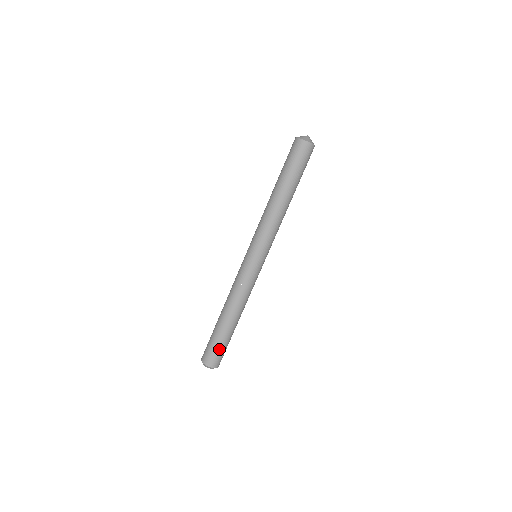
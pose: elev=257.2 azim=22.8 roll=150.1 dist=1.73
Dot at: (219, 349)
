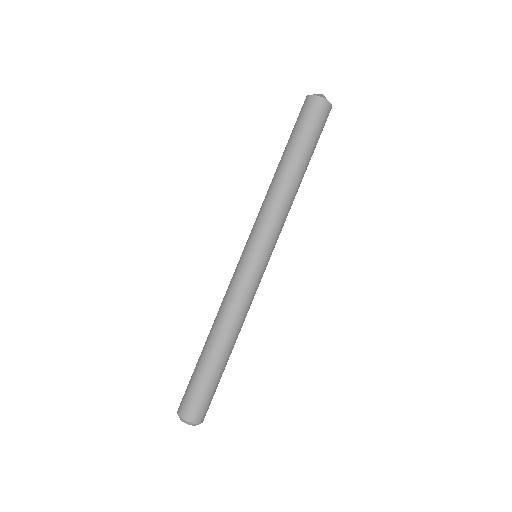
Dot at: (201, 392)
